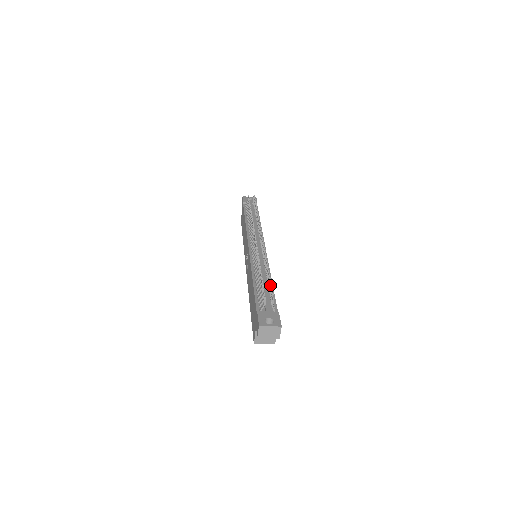
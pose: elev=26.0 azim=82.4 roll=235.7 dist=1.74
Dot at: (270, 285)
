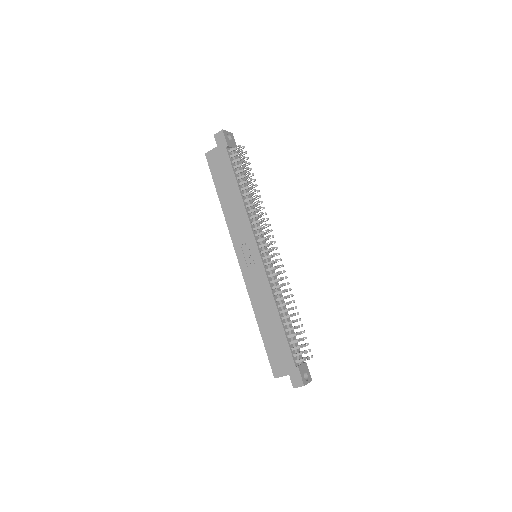
Dot at: (306, 338)
